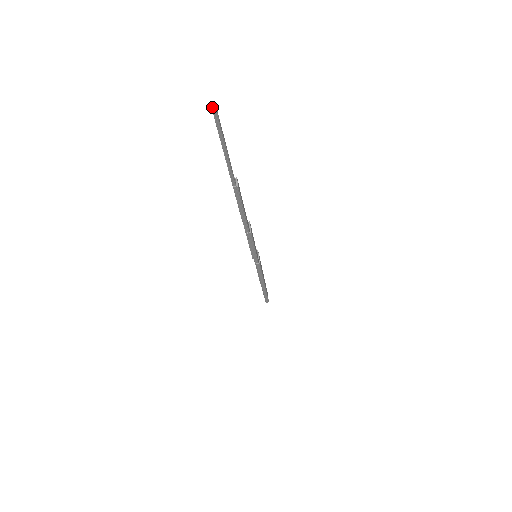
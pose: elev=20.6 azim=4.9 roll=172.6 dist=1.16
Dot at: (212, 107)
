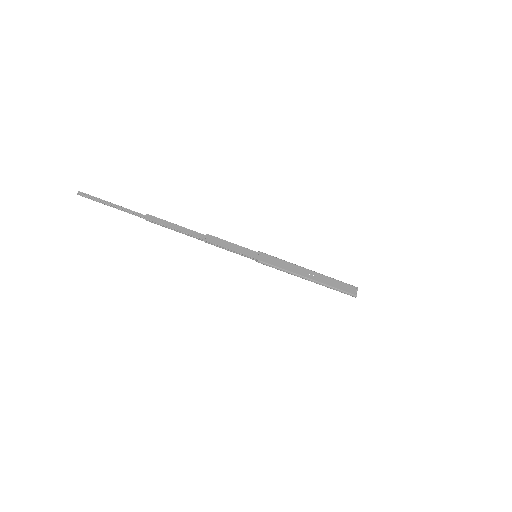
Dot at: (77, 194)
